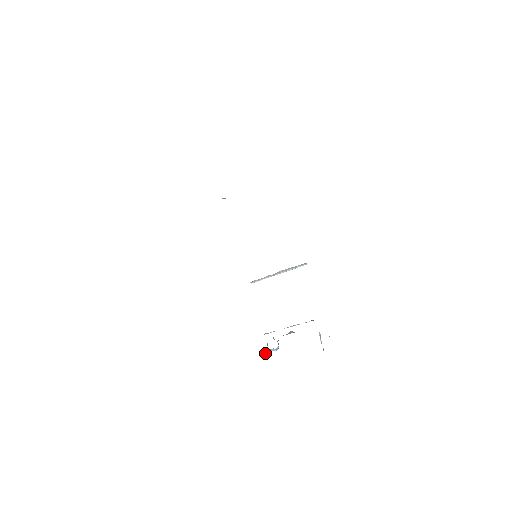
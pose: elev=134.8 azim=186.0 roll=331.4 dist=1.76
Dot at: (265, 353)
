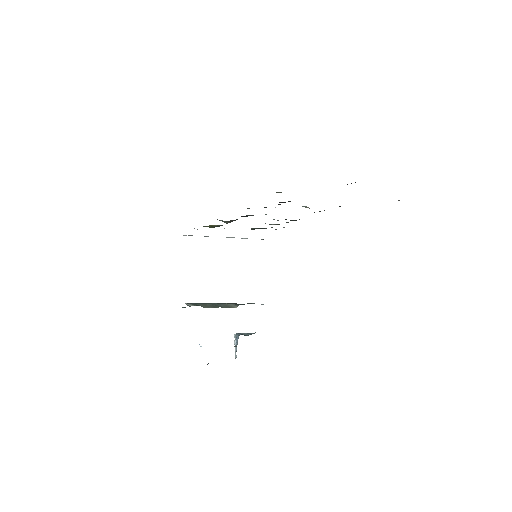
Dot at: occluded
